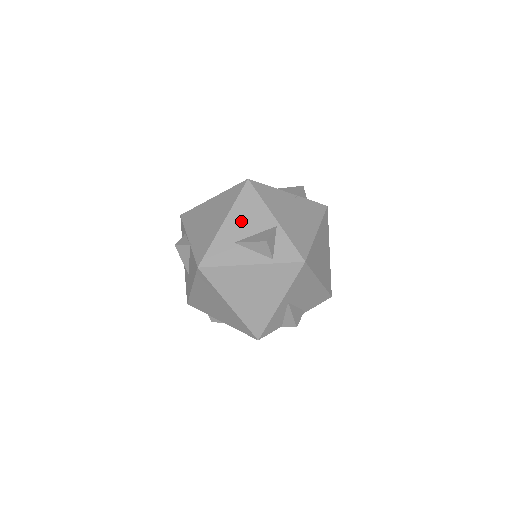
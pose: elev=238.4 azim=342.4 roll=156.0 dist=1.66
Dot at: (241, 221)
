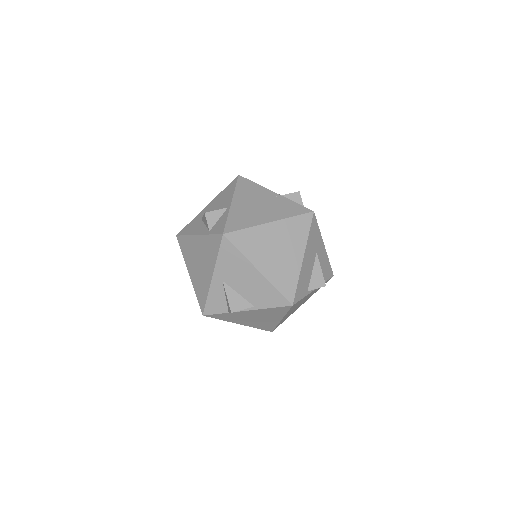
Dot at: (215, 204)
